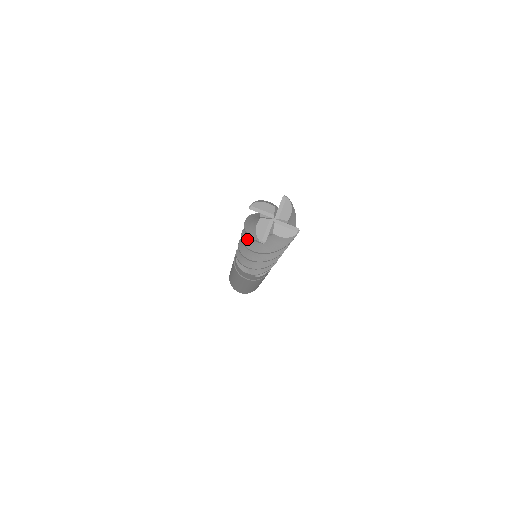
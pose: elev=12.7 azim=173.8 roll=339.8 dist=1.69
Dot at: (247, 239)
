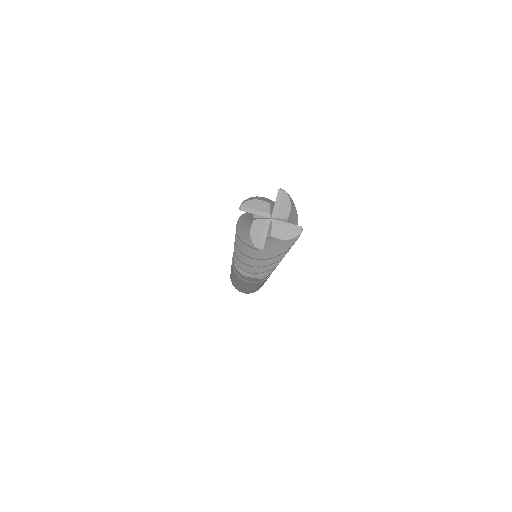
Dot at: (242, 243)
